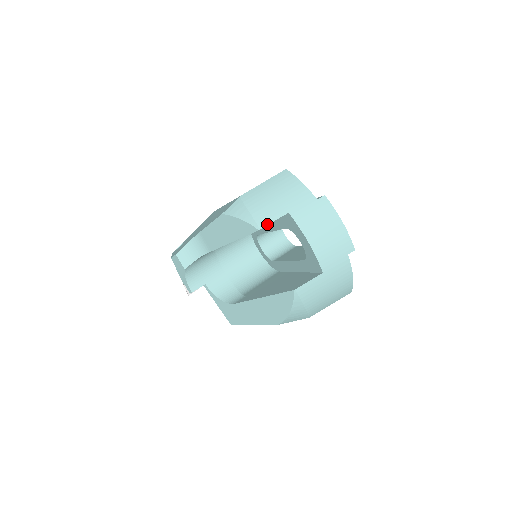
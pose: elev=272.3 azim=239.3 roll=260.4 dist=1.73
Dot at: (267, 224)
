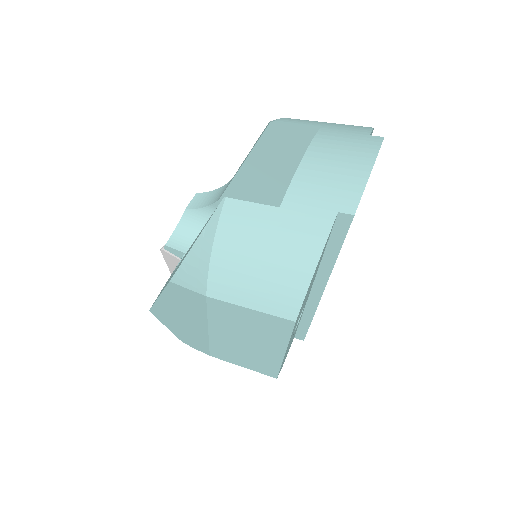
Dot at: (285, 123)
